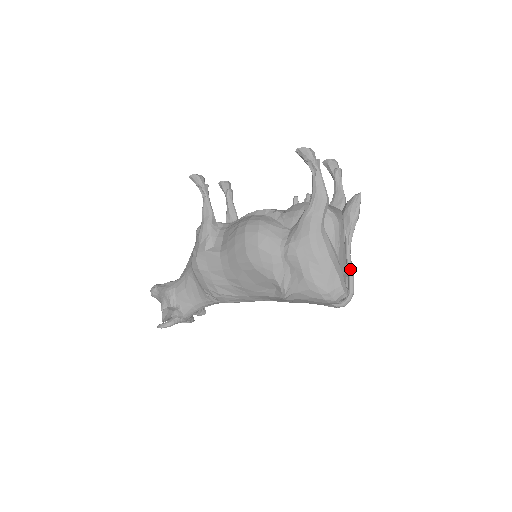
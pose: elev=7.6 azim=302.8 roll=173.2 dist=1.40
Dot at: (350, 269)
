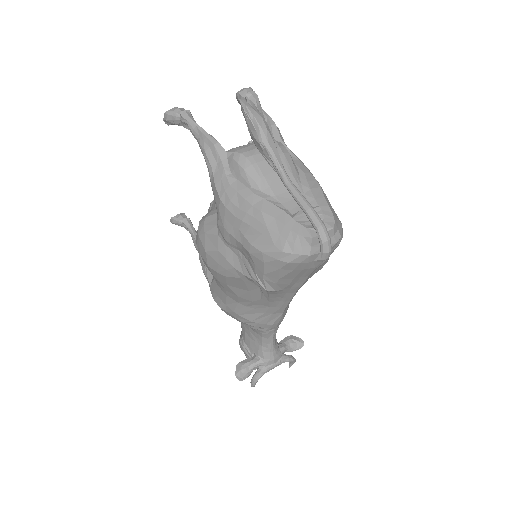
Dot at: (297, 200)
